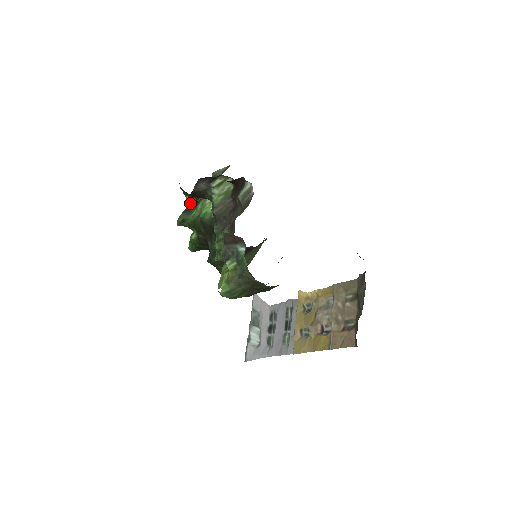
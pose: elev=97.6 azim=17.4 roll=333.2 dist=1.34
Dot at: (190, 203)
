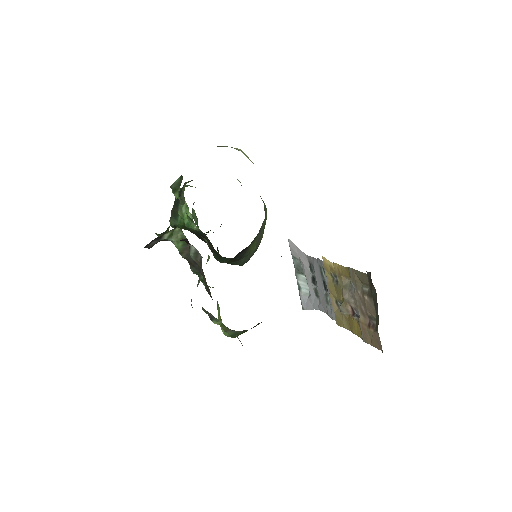
Dot at: occluded
